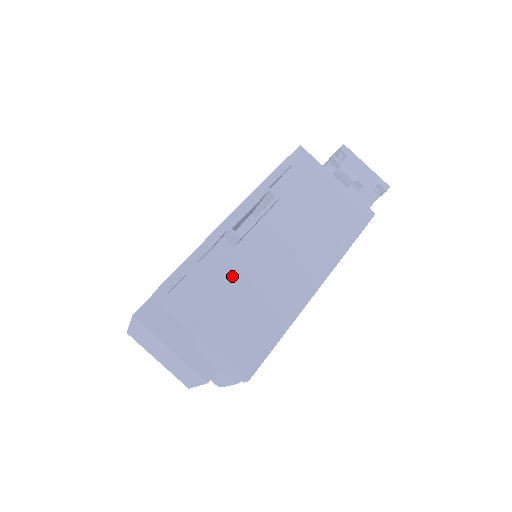
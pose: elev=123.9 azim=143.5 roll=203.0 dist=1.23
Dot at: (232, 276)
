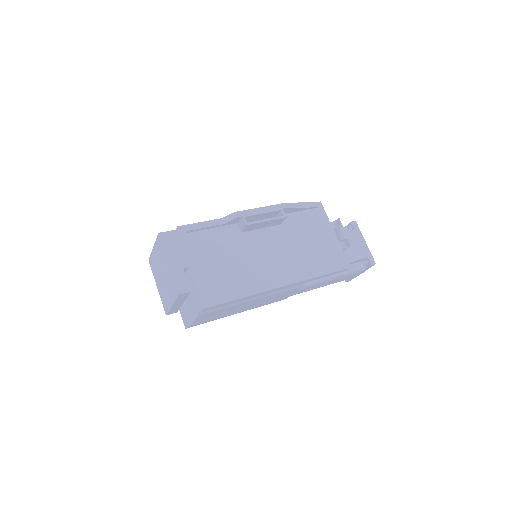
Dot at: (230, 247)
